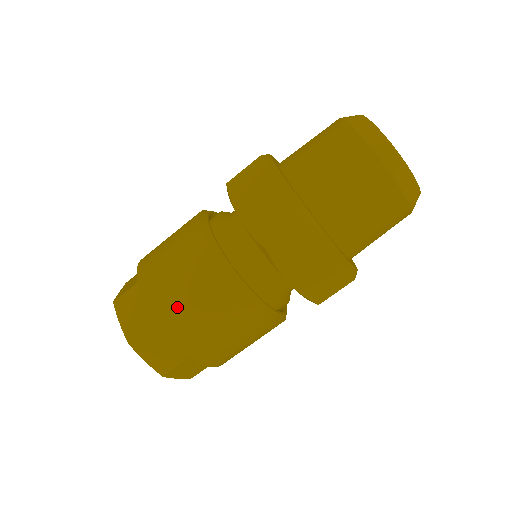
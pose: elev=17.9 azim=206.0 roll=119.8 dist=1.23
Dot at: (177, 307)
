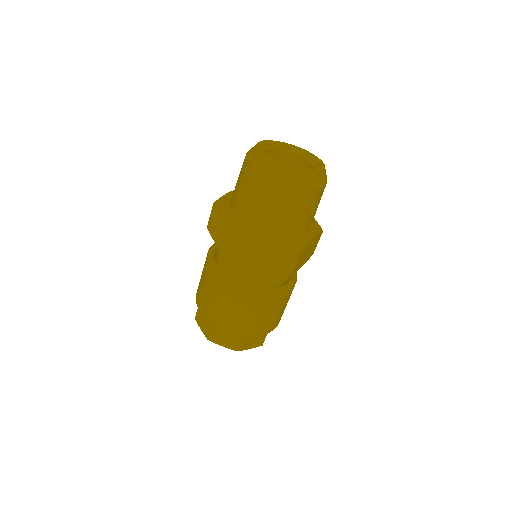
Dot at: (215, 311)
